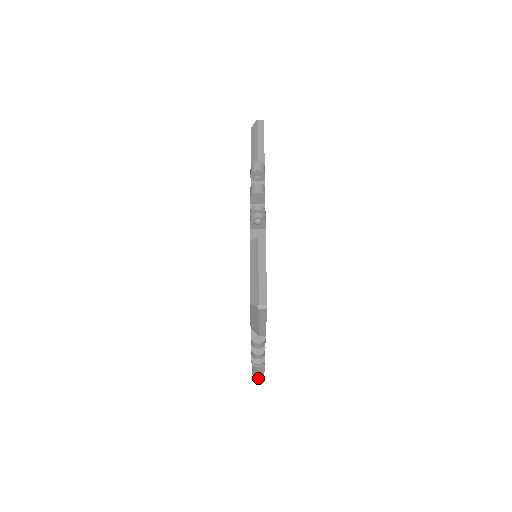
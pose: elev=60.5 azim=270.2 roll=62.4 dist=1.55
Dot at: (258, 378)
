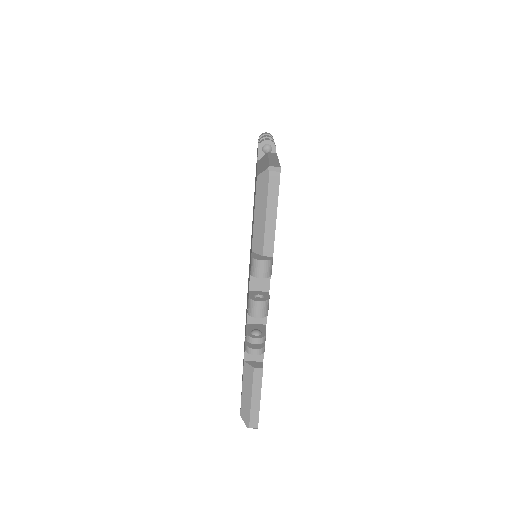
Dot at: (250, 414)
